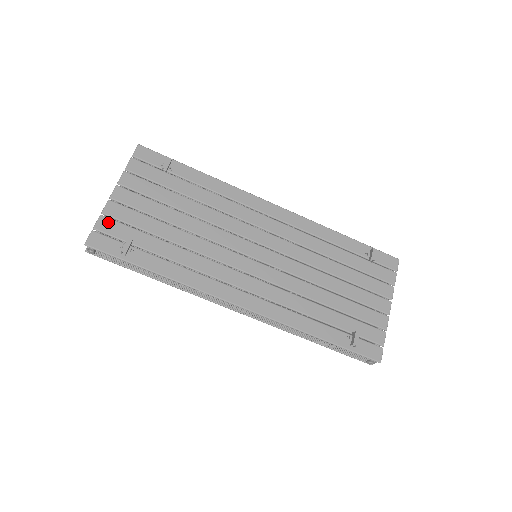
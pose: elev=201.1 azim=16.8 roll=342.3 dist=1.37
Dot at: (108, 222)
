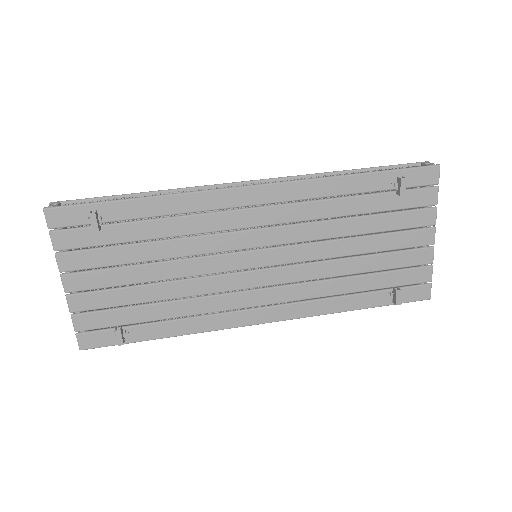
Dot at: (84, 318)
